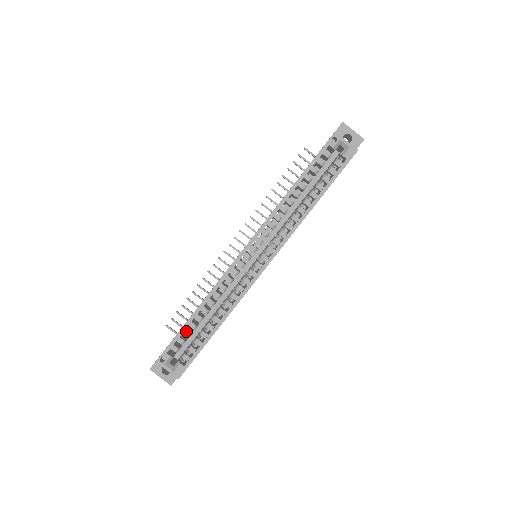
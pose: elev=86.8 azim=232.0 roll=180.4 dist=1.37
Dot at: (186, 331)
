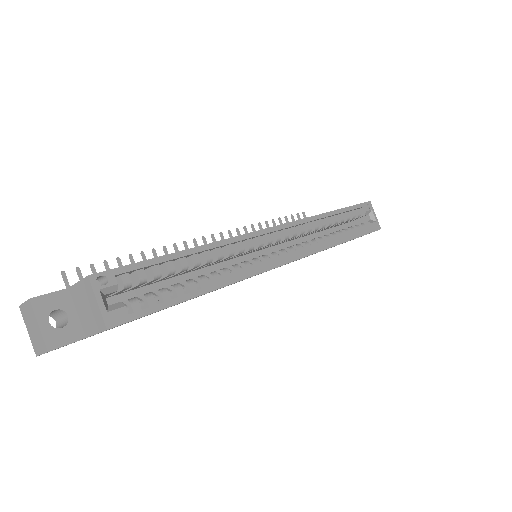
Dot at: (158, 267)
